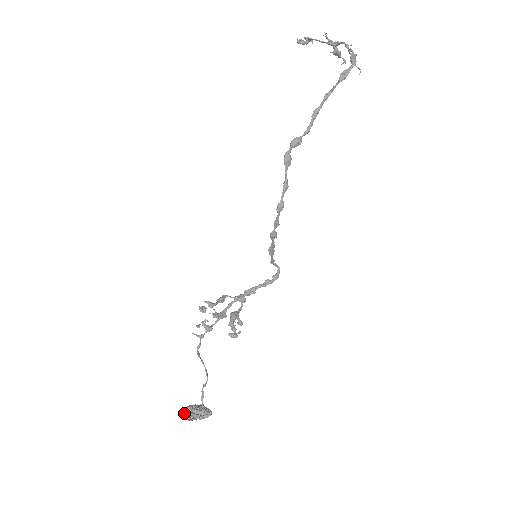
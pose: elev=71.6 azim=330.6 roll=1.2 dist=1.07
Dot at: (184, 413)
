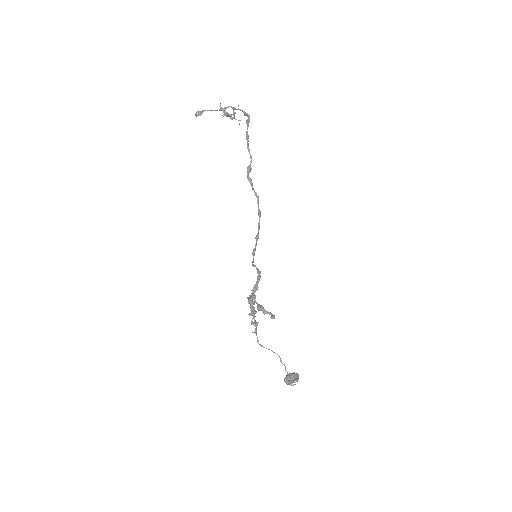
Dot at: (287, 384)
